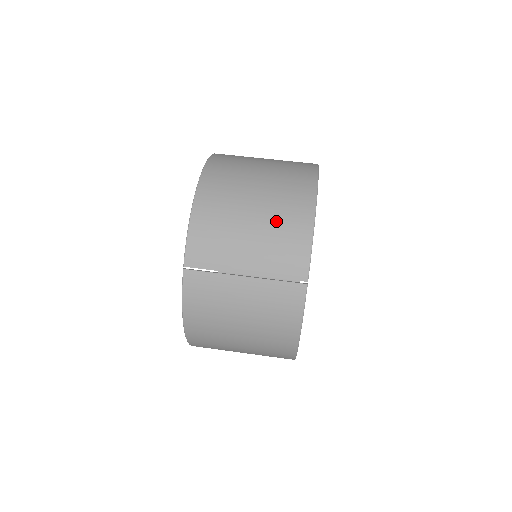
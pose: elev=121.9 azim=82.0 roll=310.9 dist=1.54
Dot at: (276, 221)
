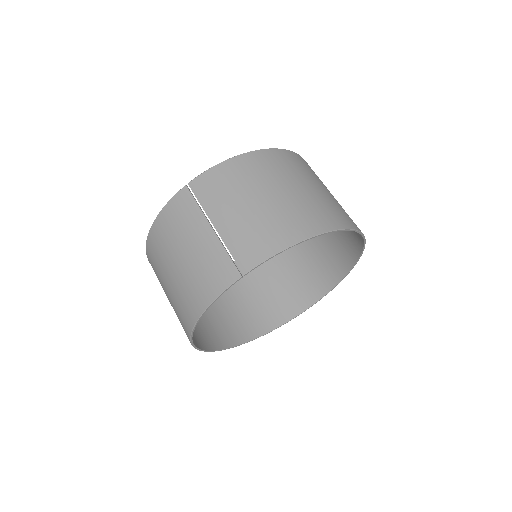
Dot at: (274, 216)
